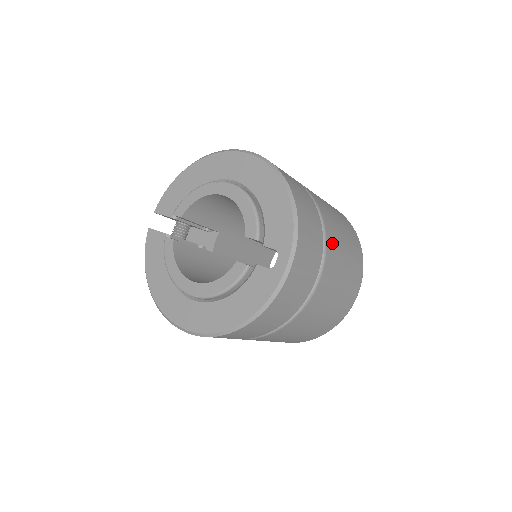
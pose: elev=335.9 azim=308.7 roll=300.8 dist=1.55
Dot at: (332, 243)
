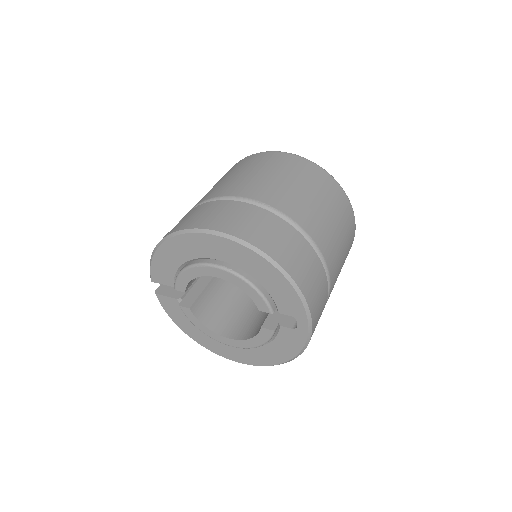
Dot at: (328, 249)
